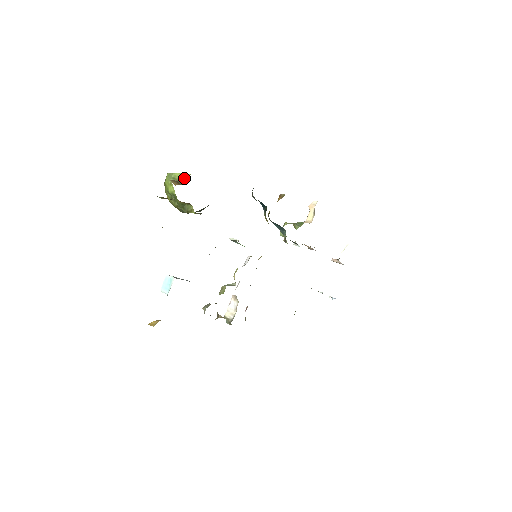
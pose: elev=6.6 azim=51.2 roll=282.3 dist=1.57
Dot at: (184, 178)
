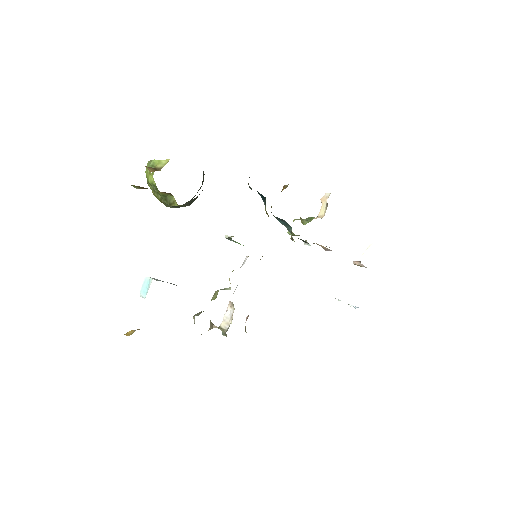
Dot at: (162, 164)
